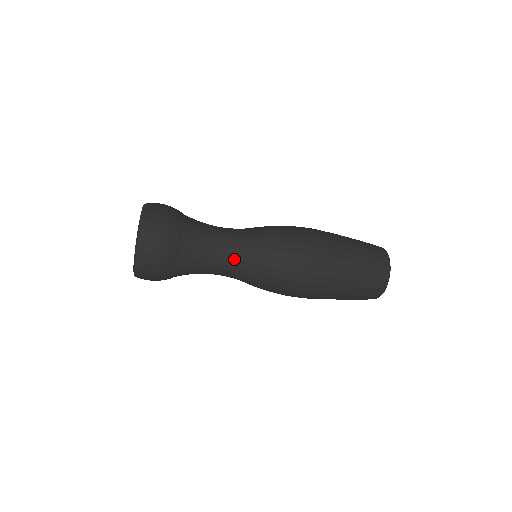
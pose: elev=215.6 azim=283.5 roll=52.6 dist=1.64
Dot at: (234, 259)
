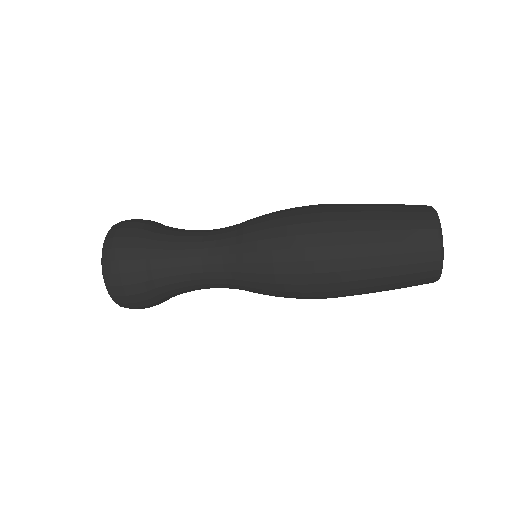
Dot at: (219, 270)
